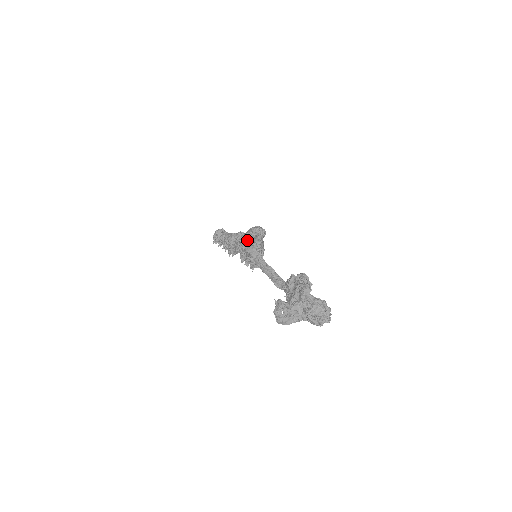
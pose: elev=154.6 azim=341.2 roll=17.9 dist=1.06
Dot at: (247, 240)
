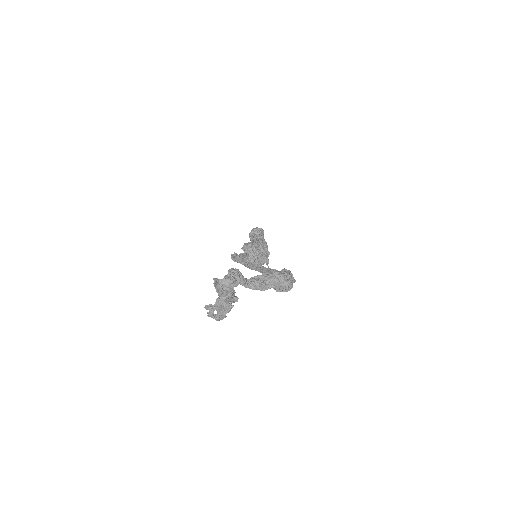
Dot at: occluded
